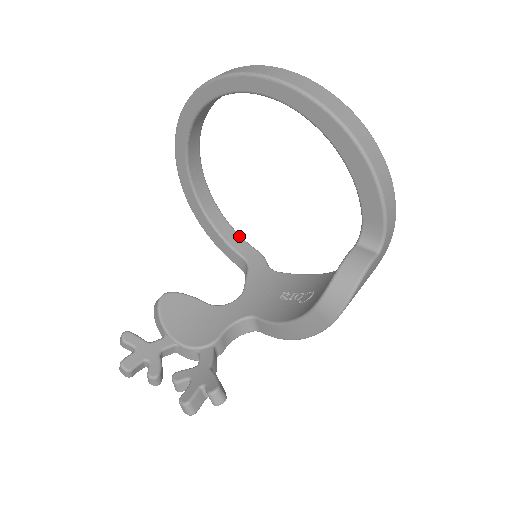
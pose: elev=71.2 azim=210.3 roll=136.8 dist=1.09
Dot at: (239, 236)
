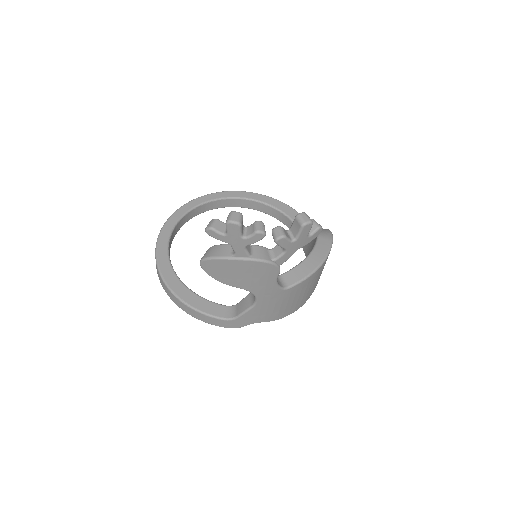
Dot at: occluded
